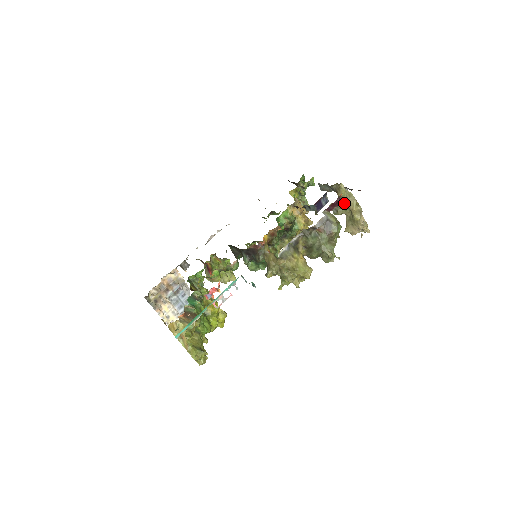
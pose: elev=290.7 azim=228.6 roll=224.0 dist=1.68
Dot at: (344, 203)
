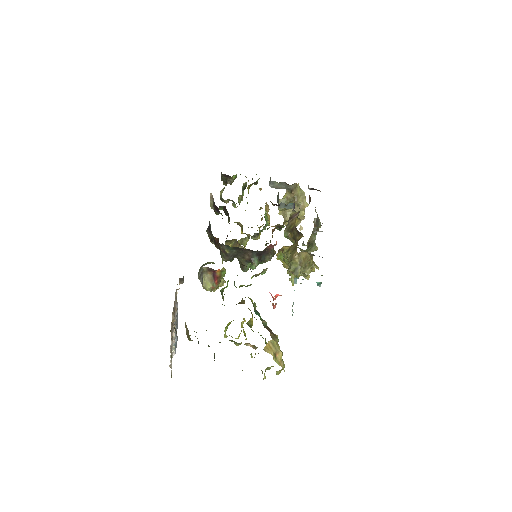
Dot at: (298, 200)
